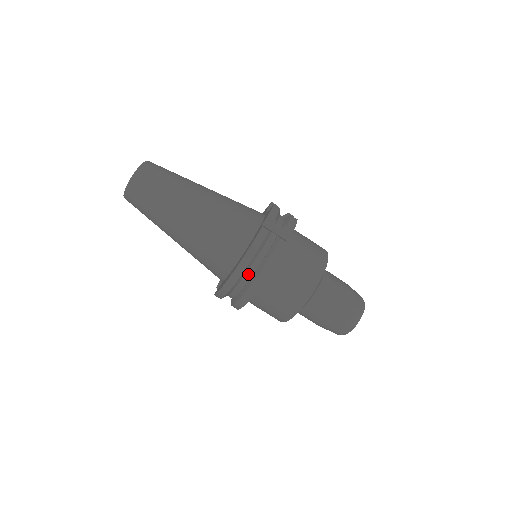
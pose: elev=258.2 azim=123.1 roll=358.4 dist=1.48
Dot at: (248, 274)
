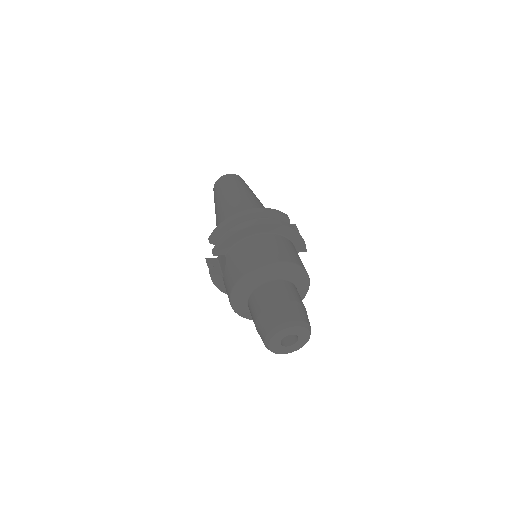
Dot at: occluded
